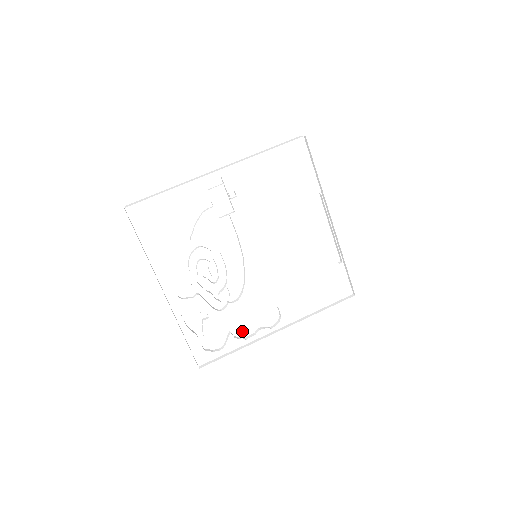
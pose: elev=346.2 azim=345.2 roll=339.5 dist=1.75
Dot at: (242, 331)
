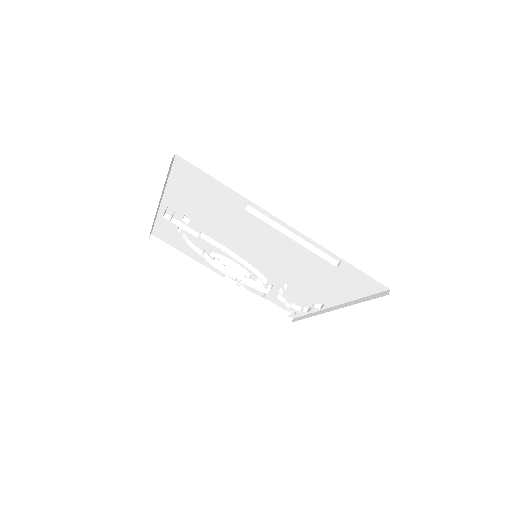
Dot at: (301, 304)
